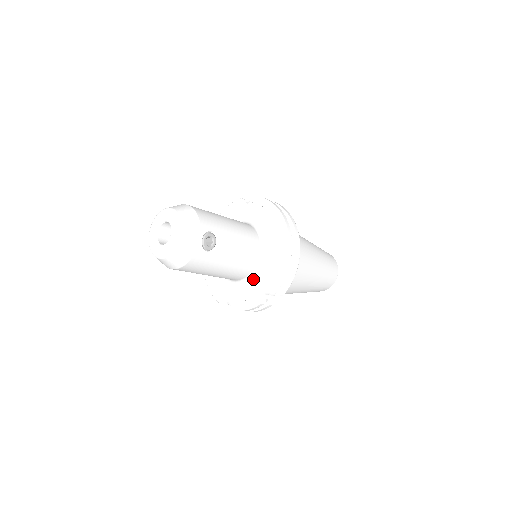
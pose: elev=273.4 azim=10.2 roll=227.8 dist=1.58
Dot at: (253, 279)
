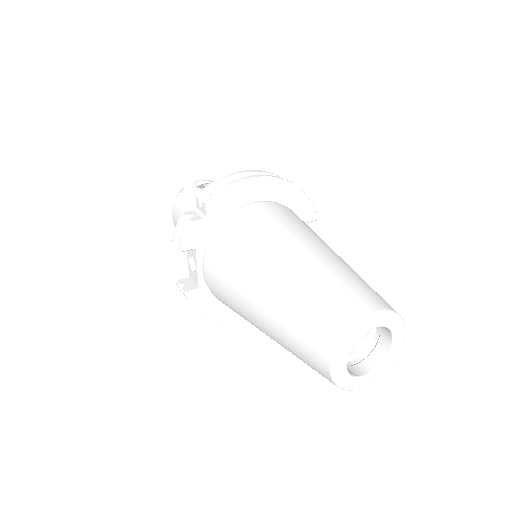
Dot at: occluded
